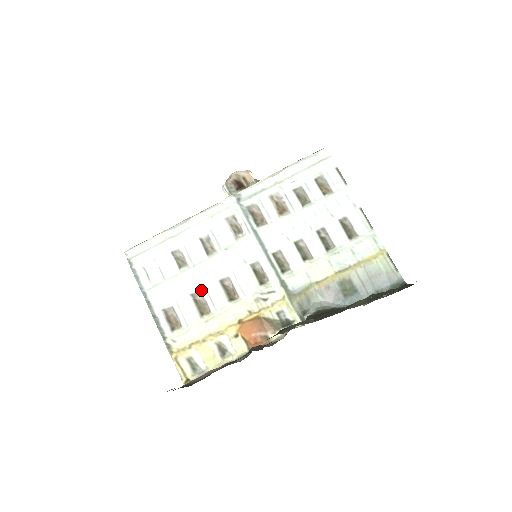
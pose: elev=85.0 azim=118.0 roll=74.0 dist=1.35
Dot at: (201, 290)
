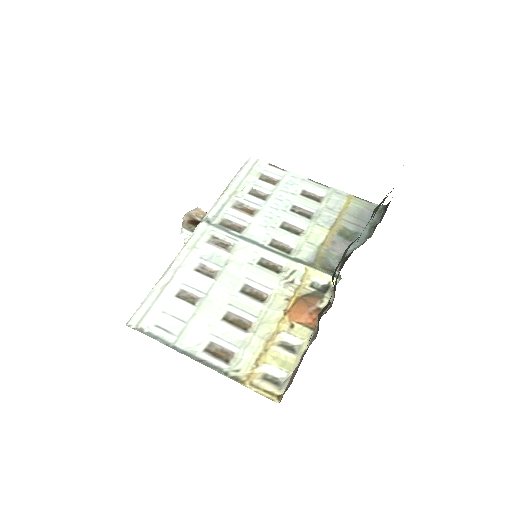
Dot at: (229, 310)
